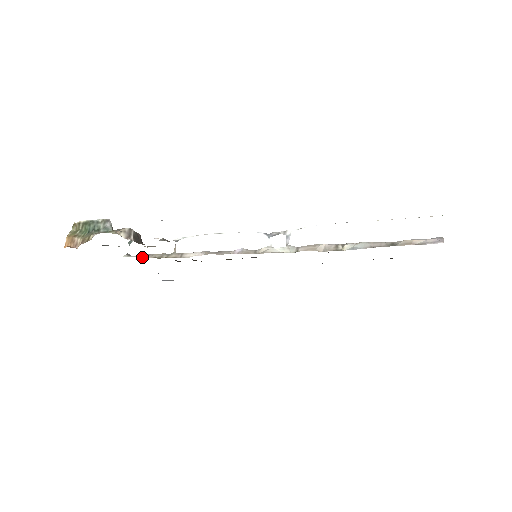
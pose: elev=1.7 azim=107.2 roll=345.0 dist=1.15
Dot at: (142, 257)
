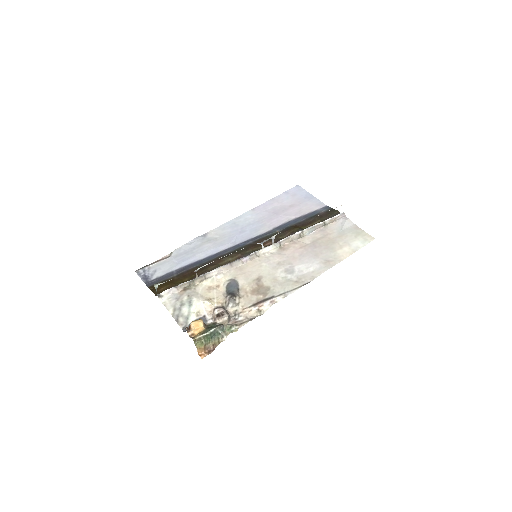
Dot at: (174, 292)
